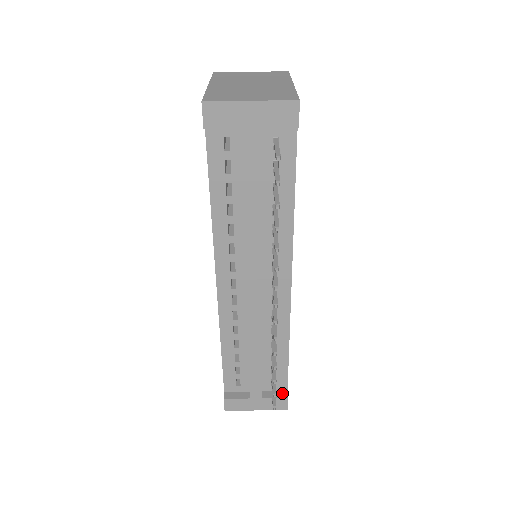
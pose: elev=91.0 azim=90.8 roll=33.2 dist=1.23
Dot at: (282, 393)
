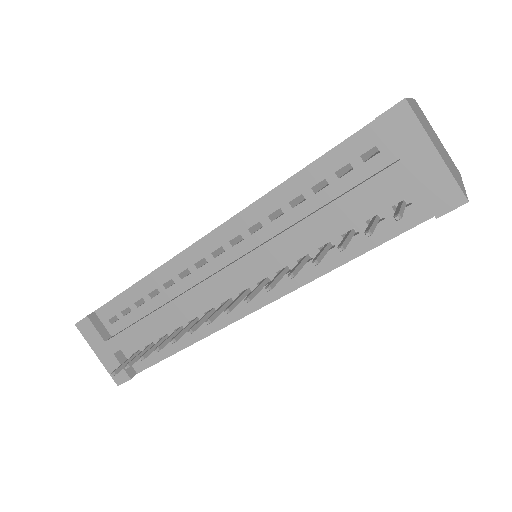
Dot at: (132, 370)
